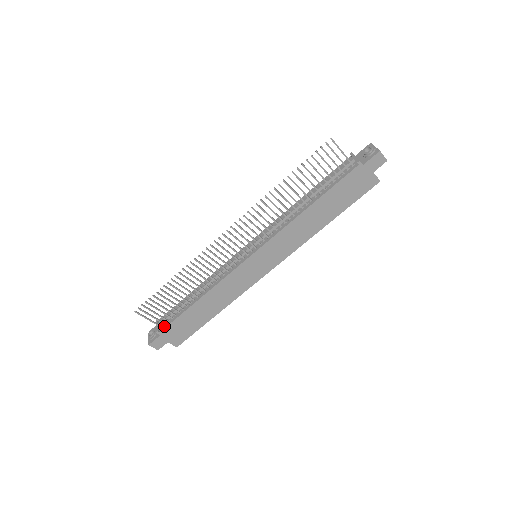
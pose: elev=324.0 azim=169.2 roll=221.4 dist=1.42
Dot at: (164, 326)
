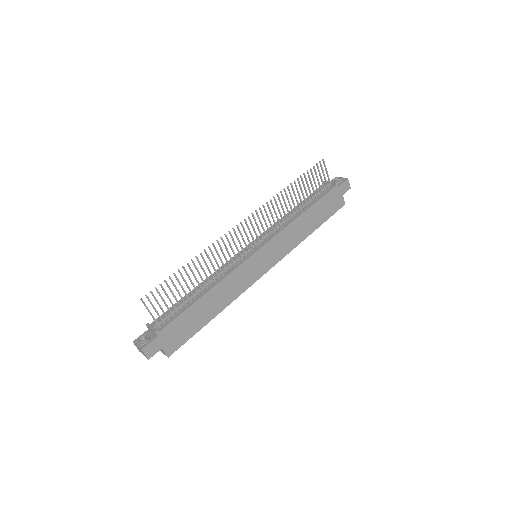
Dot at: (163, 325)
